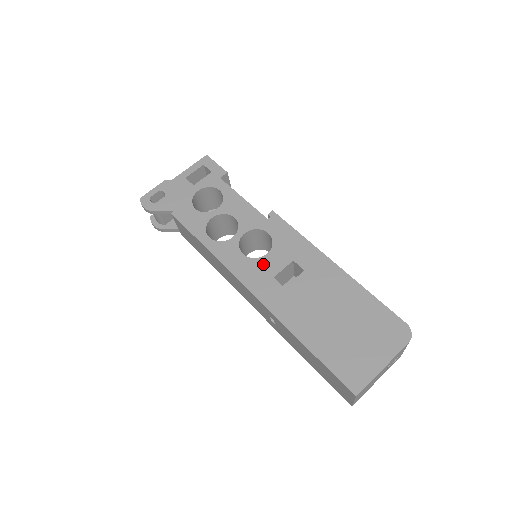
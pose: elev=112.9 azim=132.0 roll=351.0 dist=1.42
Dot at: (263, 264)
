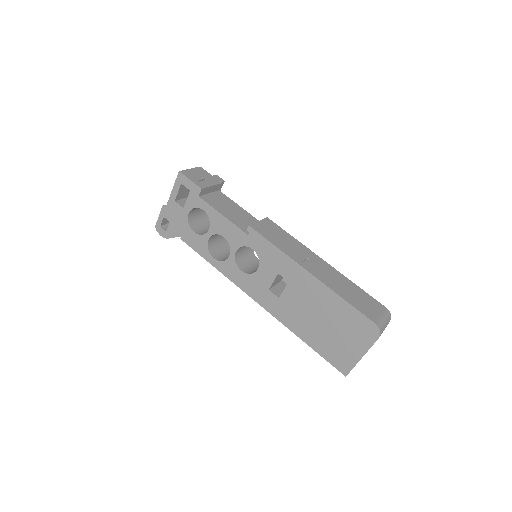
Dot at: (258, 279)
